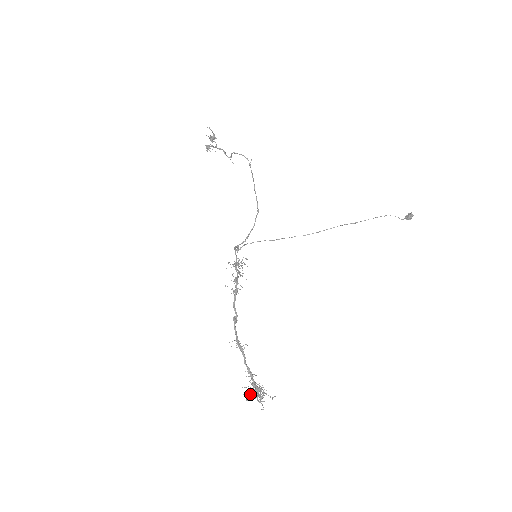
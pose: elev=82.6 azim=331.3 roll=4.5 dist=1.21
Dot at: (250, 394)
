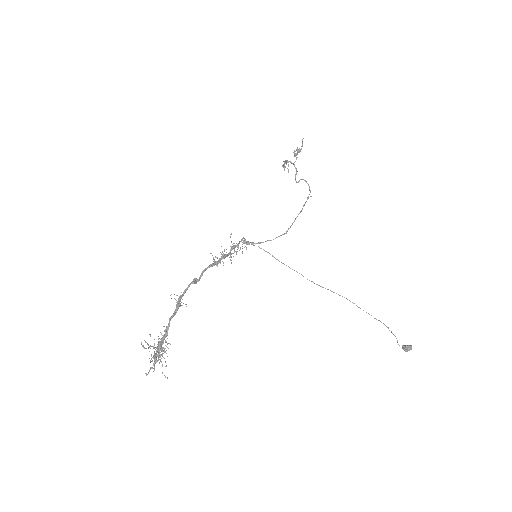
Dot at: (150, 345)
